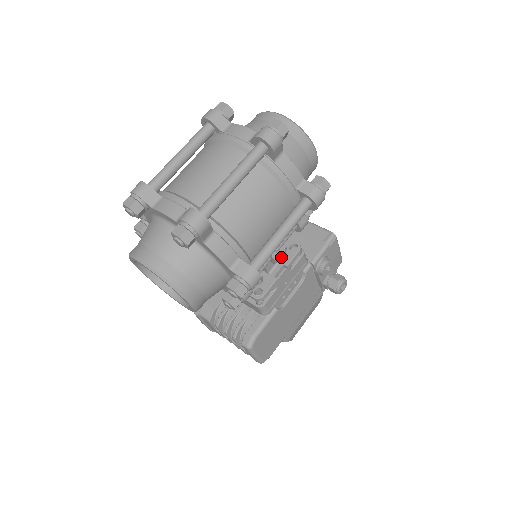
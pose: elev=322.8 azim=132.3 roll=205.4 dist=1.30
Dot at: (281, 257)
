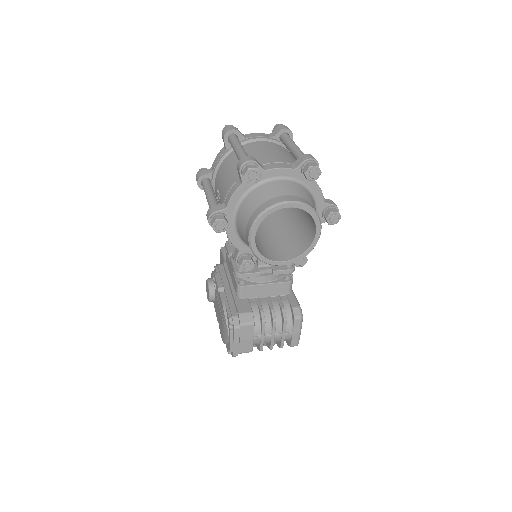
Dot at: occluded
